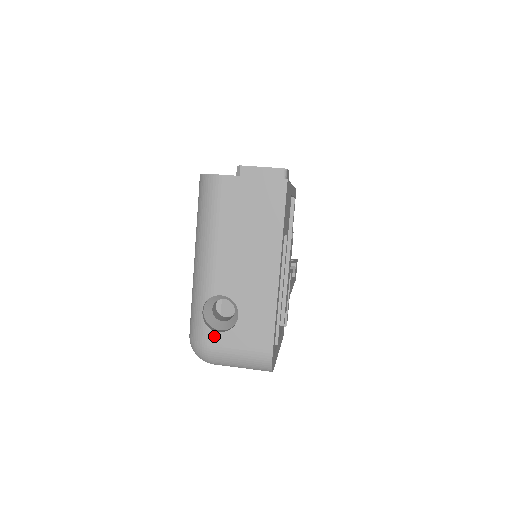
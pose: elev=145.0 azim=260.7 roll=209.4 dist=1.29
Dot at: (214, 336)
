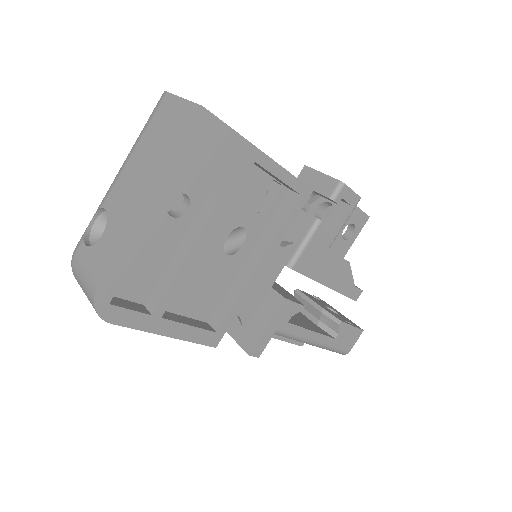
Dot at: (81, 247)
